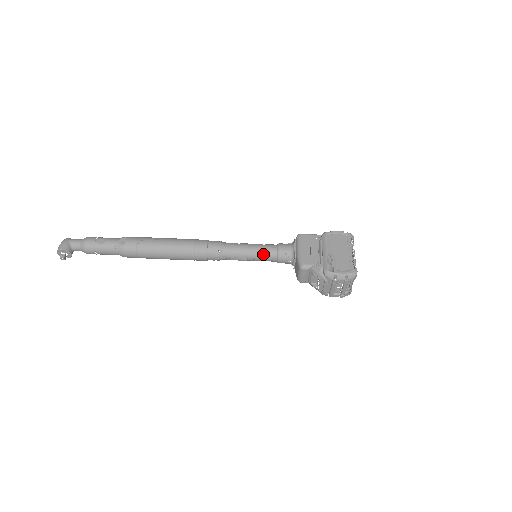
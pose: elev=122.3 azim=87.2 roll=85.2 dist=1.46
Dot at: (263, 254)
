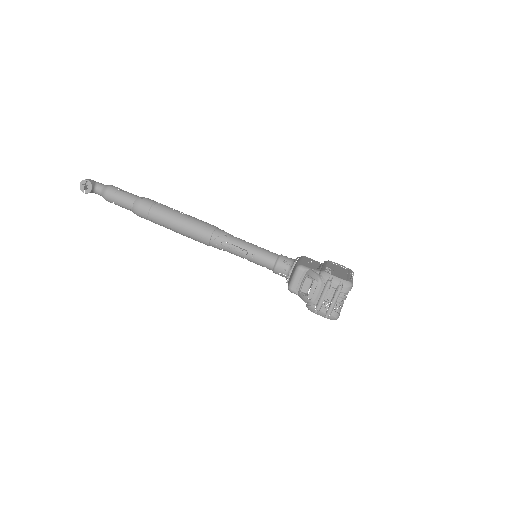
Dot at: (264, 254)
